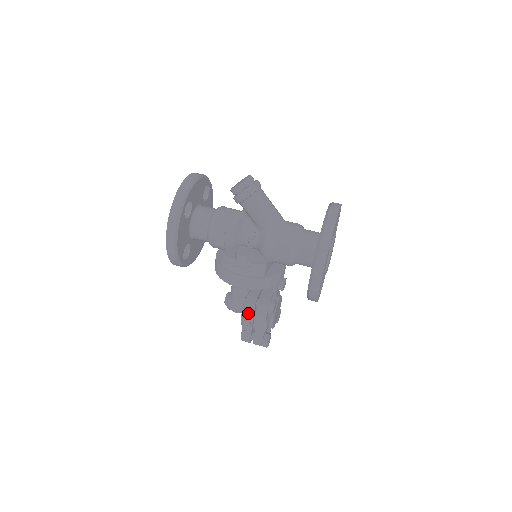
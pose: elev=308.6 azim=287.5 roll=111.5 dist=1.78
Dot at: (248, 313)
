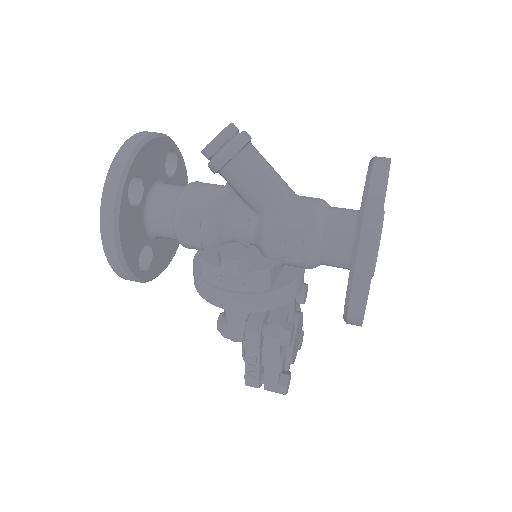
Dot at: (251, 347)
